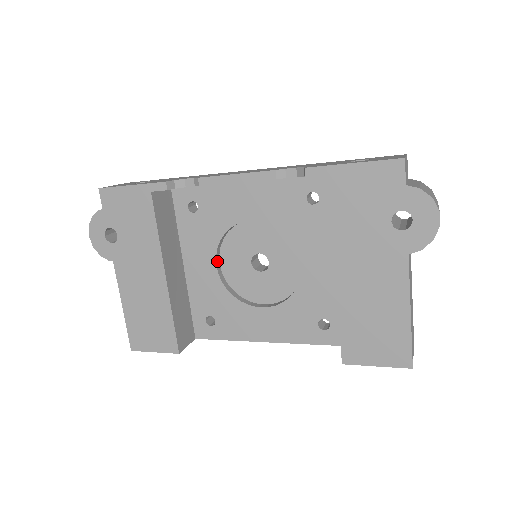
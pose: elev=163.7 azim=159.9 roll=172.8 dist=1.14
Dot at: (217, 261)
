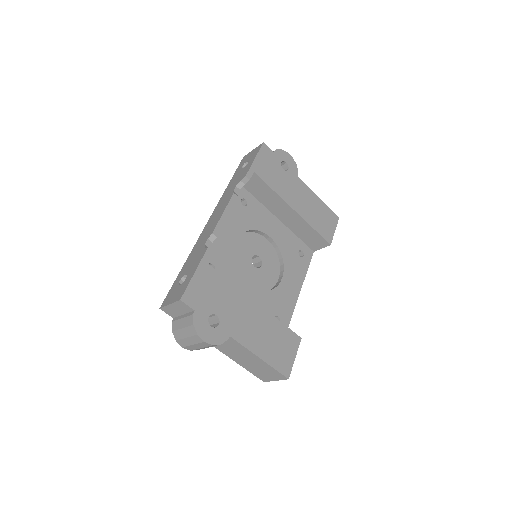
Dot at: (246, 284)
